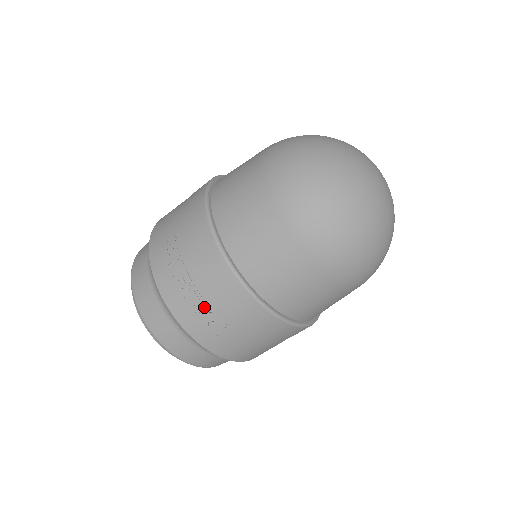
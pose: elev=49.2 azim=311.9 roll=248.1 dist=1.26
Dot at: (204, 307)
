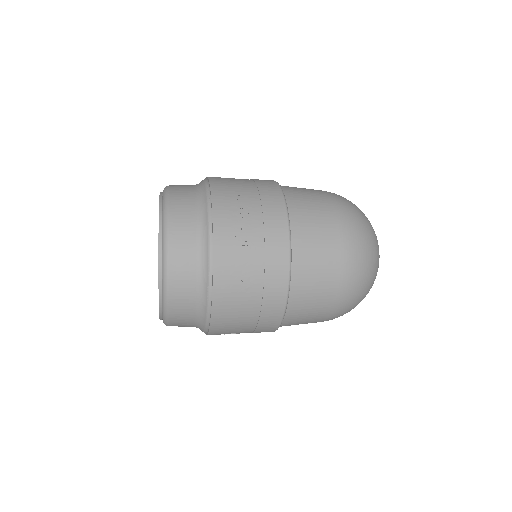
Dot at: occluded
